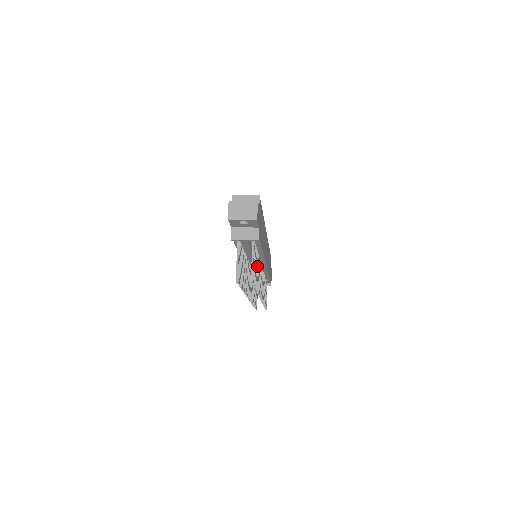
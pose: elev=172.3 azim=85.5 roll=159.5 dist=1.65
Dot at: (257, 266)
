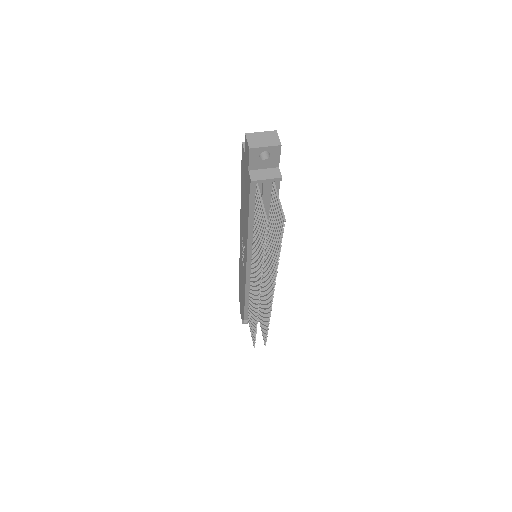
Dot at: (272, 236)
